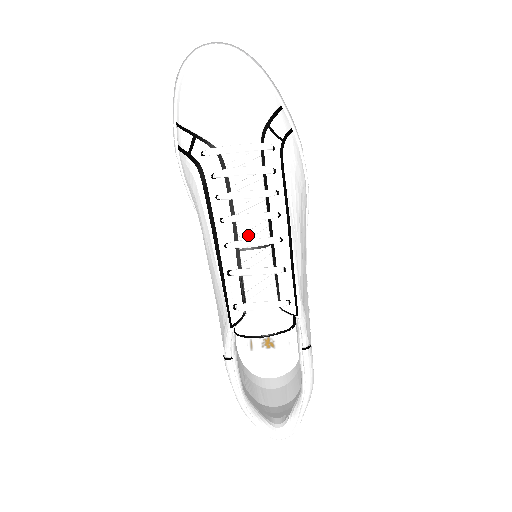
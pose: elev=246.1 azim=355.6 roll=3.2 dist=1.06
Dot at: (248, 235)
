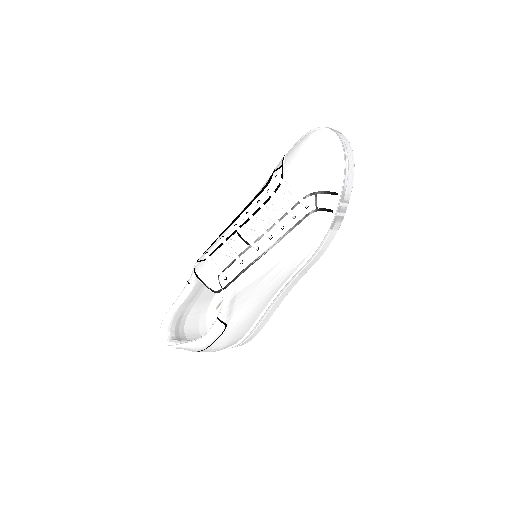
Dot at: (247, 230)
